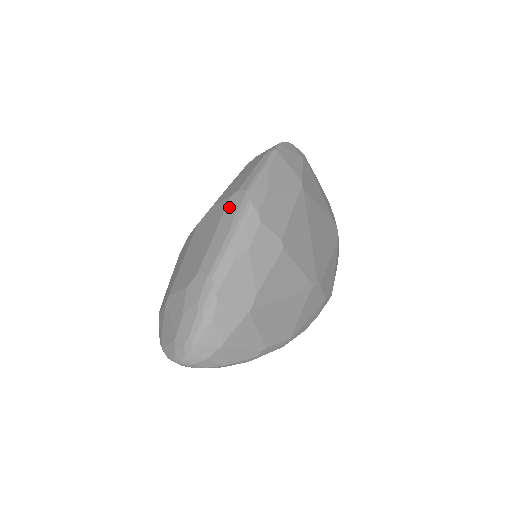
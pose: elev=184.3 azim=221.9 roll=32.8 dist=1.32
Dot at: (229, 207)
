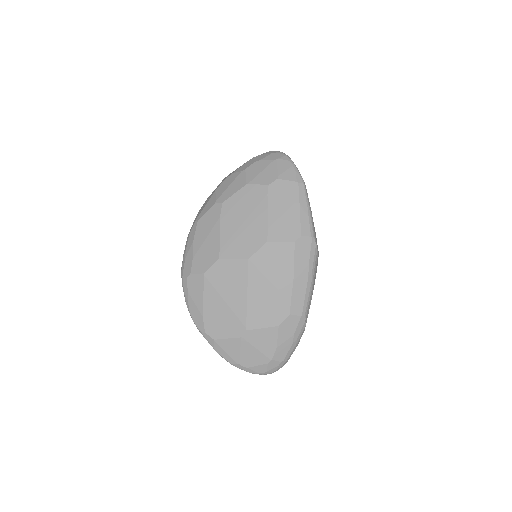
Dot at: (299, 253)
